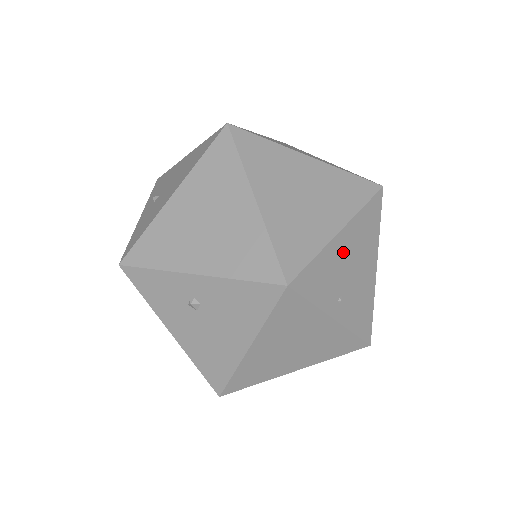
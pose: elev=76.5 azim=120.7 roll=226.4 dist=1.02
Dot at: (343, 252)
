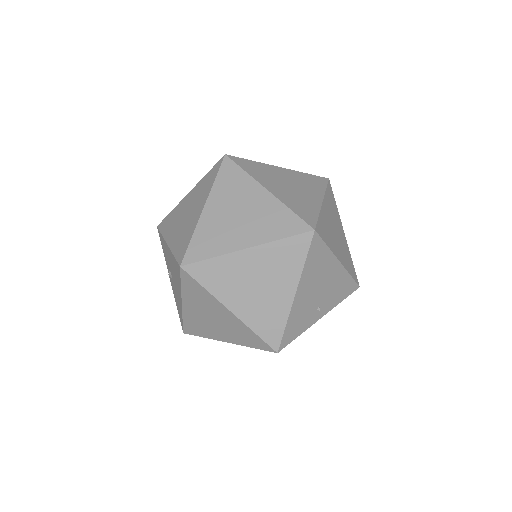
Dot at: (305, 296)
